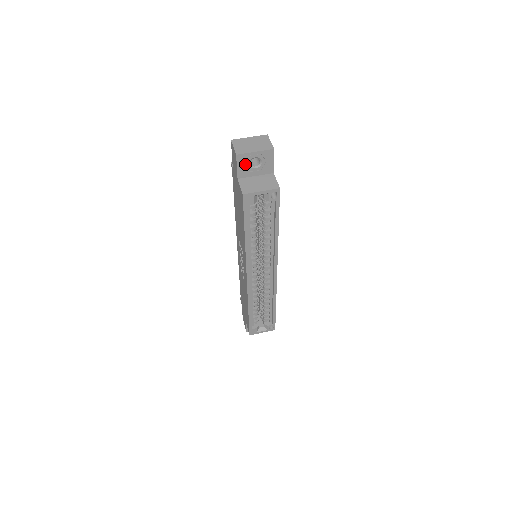
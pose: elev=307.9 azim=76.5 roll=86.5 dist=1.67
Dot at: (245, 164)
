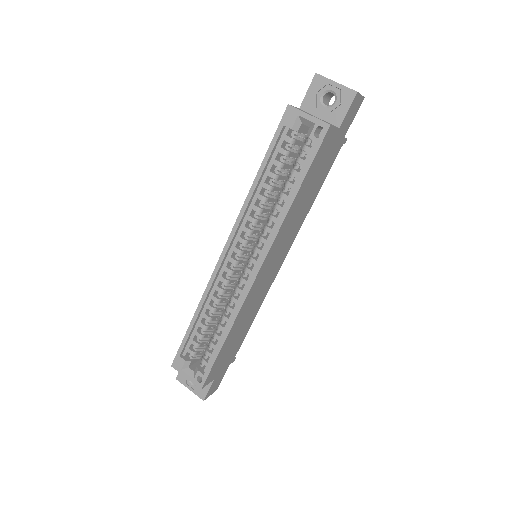
Dot at: (317, 93)
